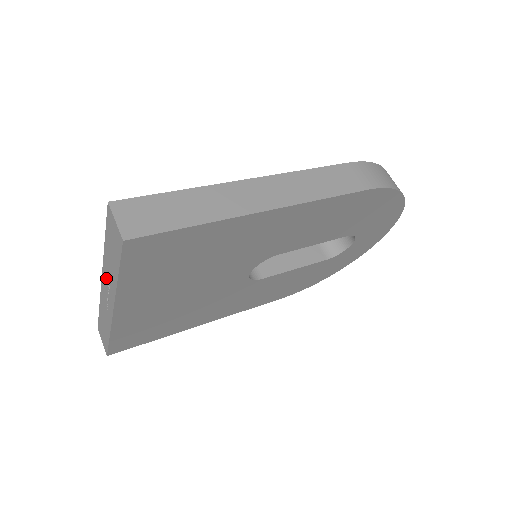
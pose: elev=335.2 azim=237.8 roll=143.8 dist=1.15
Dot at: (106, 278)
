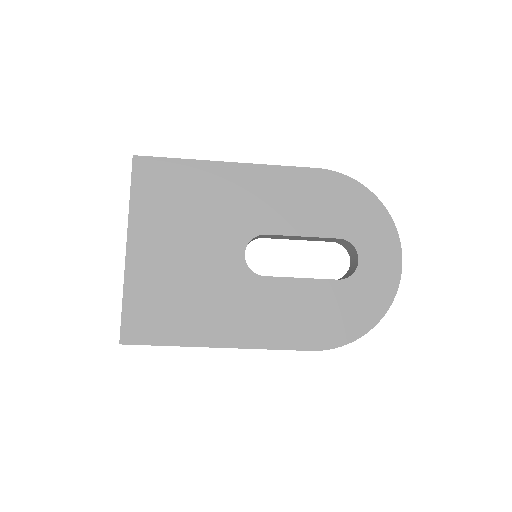
Dot at: occluded
